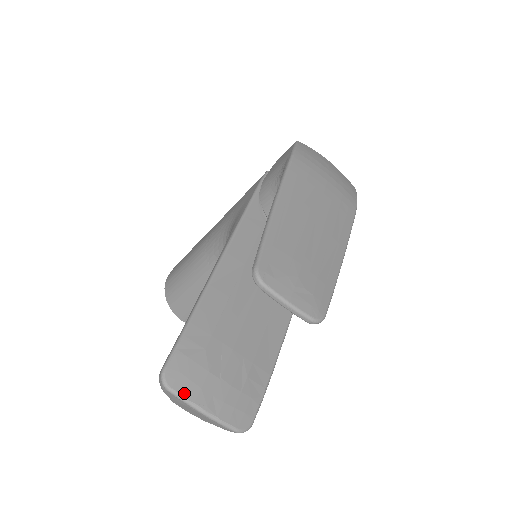
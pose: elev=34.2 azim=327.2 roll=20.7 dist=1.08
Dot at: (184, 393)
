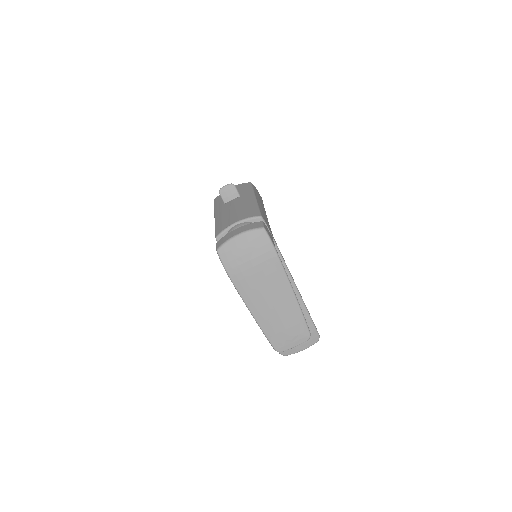
Dot at: (292, 353)
